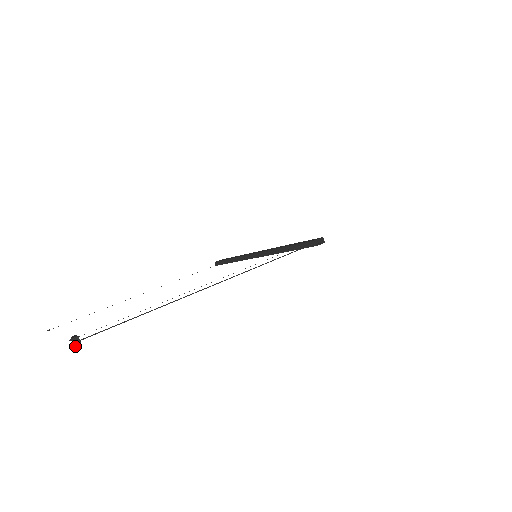
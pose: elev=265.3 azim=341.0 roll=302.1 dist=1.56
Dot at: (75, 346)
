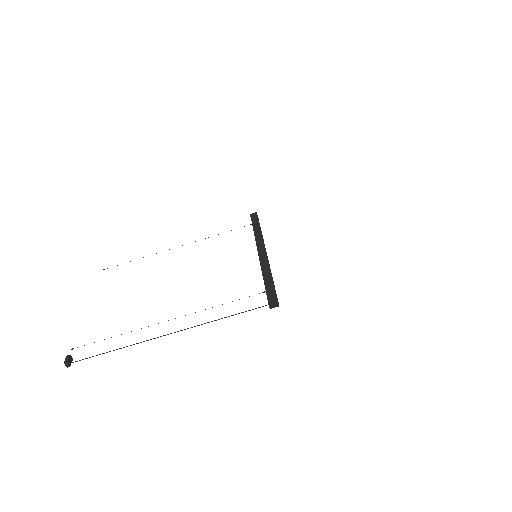
Dot at: (67, 365)
